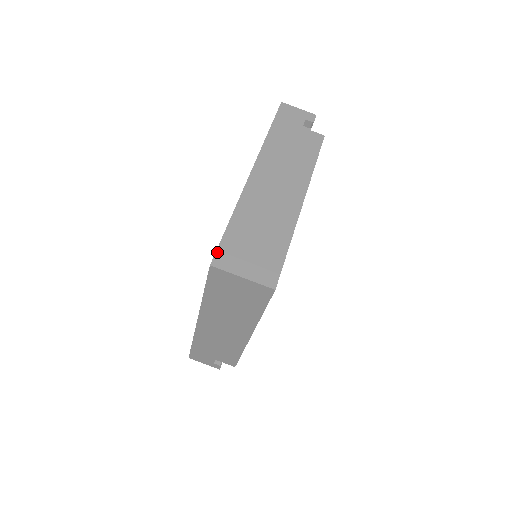
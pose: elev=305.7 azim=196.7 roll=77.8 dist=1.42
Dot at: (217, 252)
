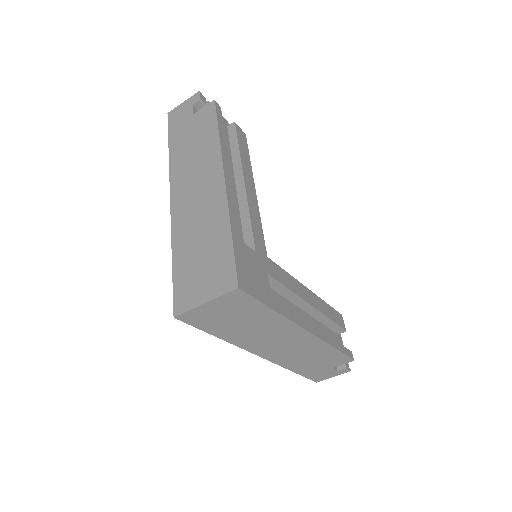
Dot at: (174, 299)
